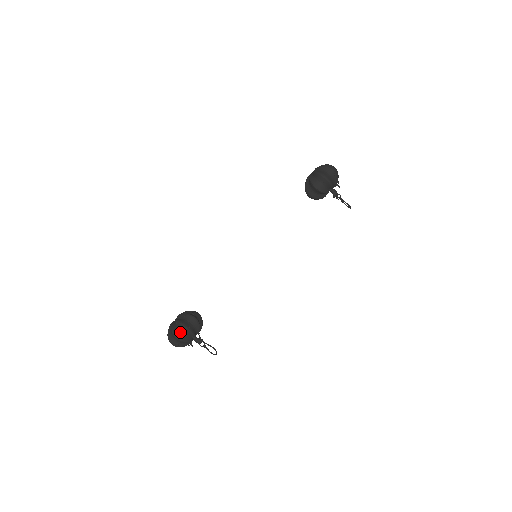
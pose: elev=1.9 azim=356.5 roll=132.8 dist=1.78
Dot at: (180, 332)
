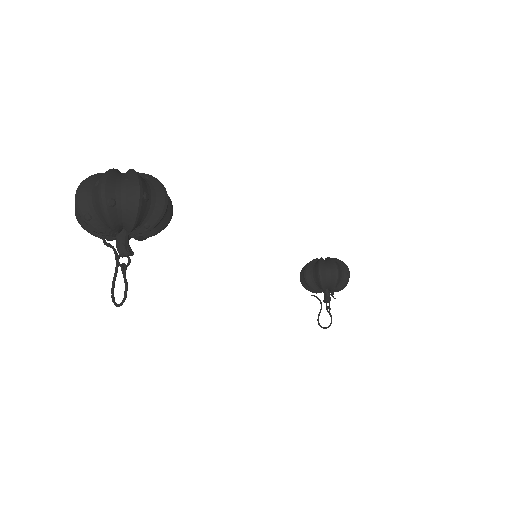
Dot at: (150, 192)
